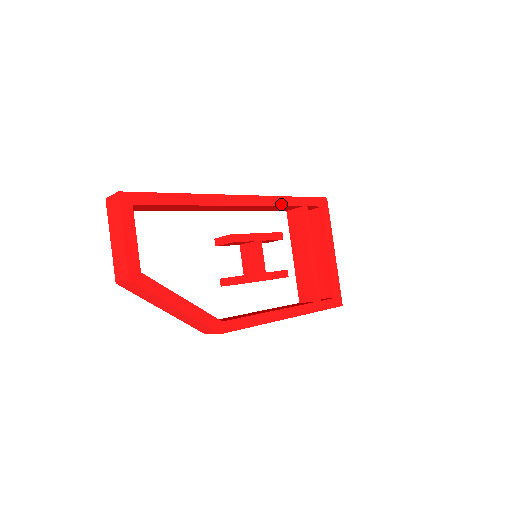
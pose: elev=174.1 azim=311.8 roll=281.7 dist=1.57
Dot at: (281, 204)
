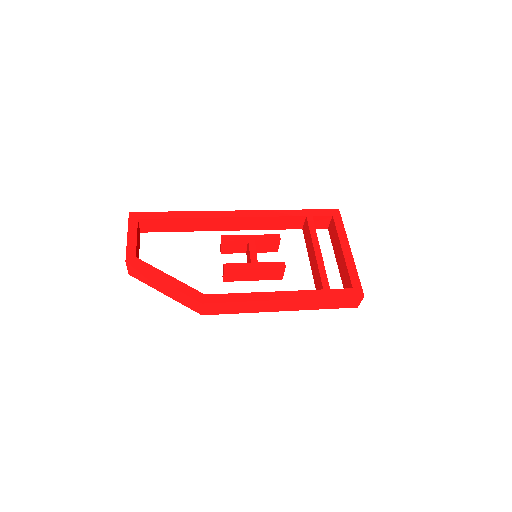
Dot at: (280, 215)
